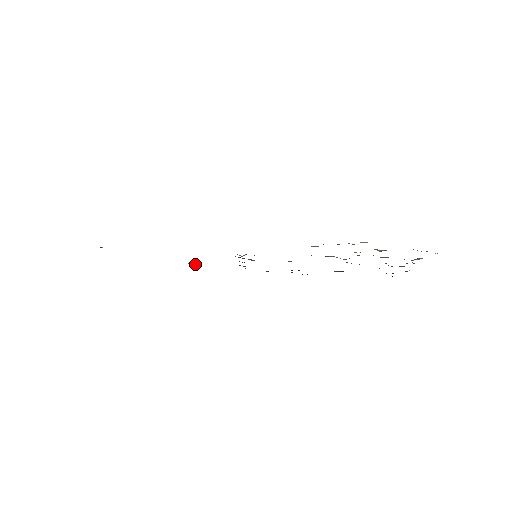
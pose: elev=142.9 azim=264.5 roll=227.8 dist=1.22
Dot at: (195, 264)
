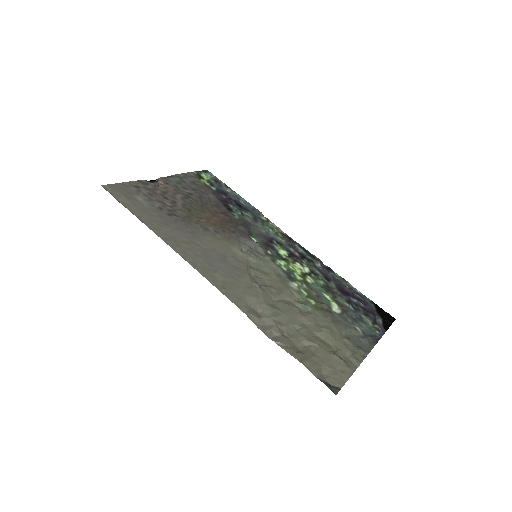
Dot at: (245, 204)
